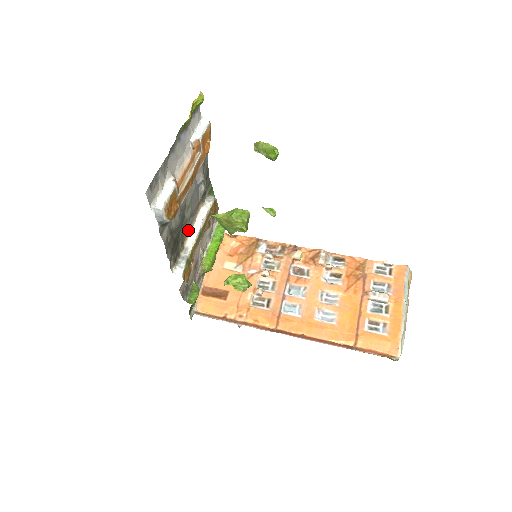
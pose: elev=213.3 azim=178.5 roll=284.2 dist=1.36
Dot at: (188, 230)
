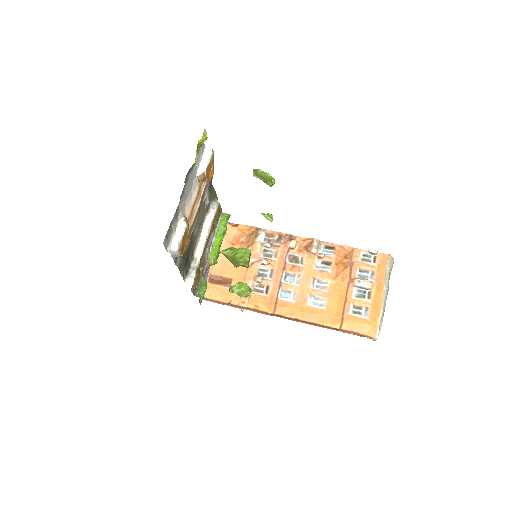
Dot at: (196, 241)
